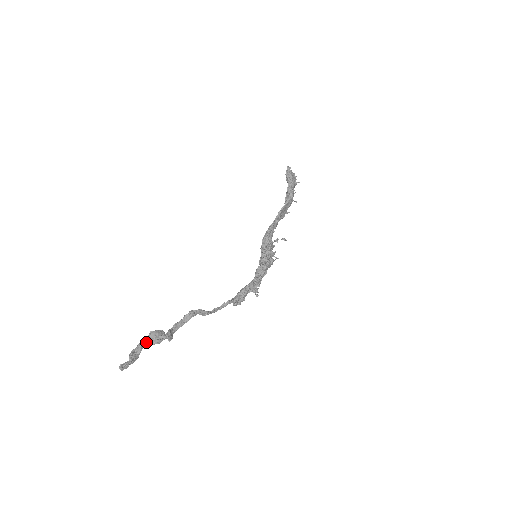
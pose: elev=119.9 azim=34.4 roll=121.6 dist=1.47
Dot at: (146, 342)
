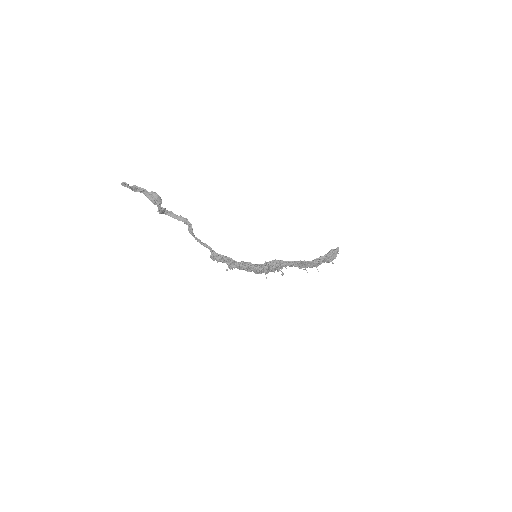
Dot at: (148, 193)
